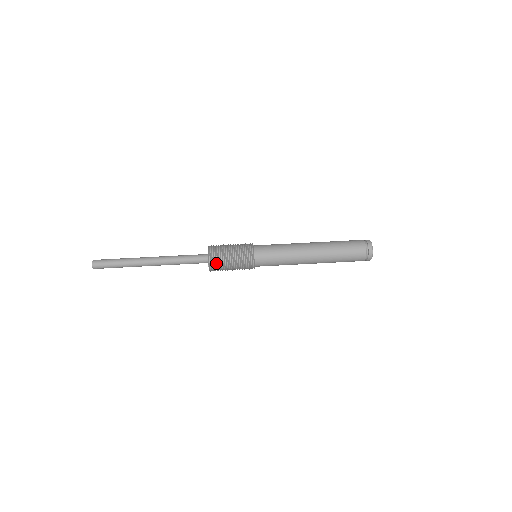
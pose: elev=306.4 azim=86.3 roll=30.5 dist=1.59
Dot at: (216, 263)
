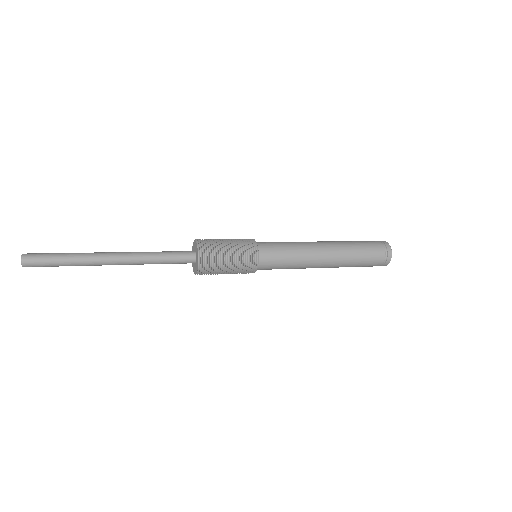
Dot at: (205, 241)
